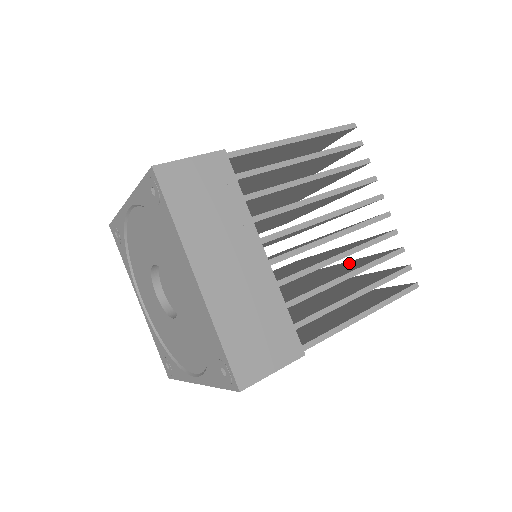
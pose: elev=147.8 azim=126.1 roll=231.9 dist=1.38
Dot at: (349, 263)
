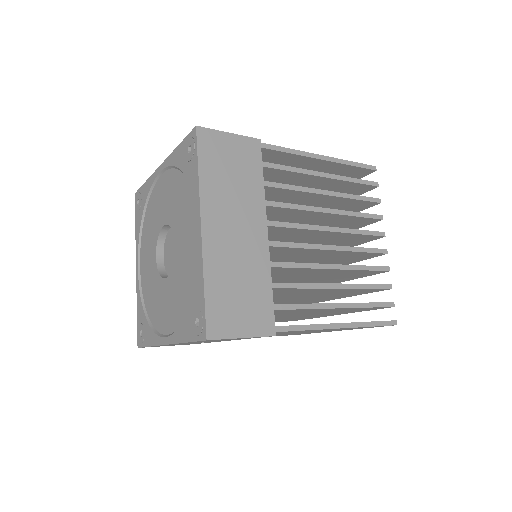
Dot at: occluded
